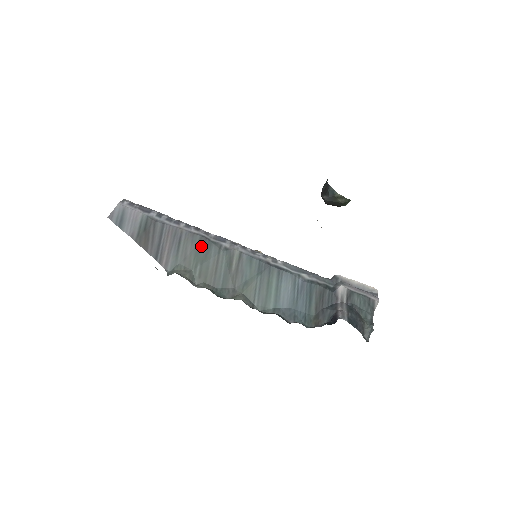
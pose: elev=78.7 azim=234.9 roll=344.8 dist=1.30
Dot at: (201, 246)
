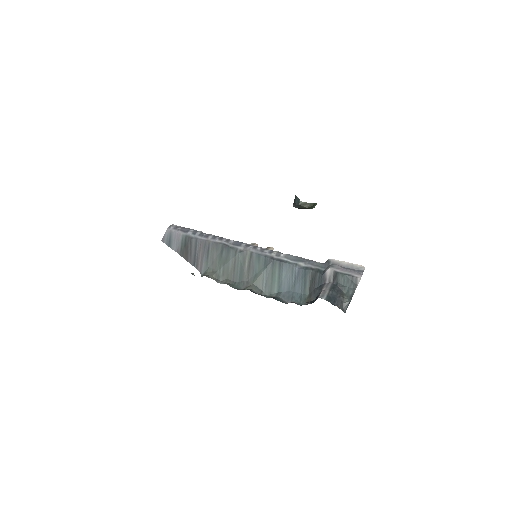
Dot at: (223, 252)
